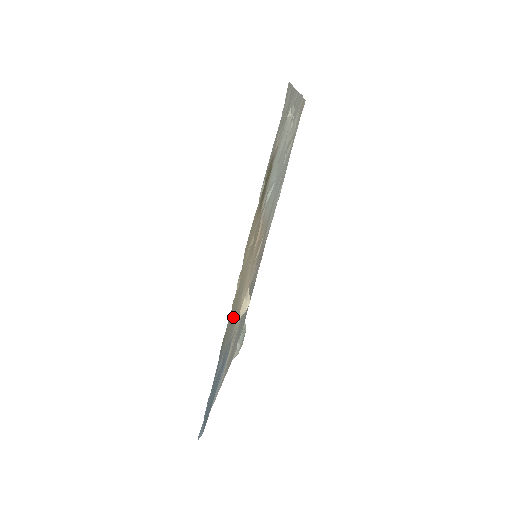
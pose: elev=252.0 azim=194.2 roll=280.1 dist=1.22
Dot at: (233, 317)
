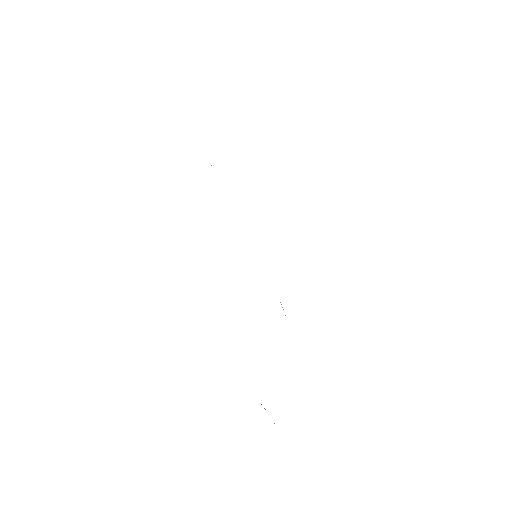
Dot at: occluded
